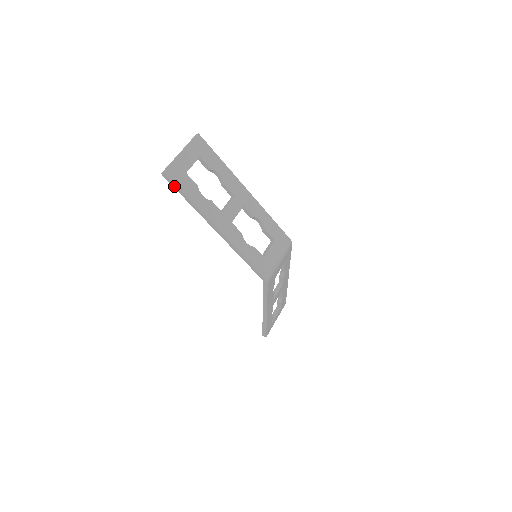
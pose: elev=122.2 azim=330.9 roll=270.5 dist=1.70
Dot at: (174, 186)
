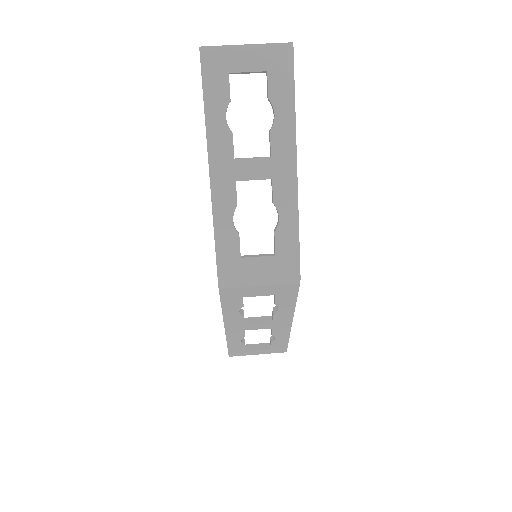
Dot at: (202, 76)
